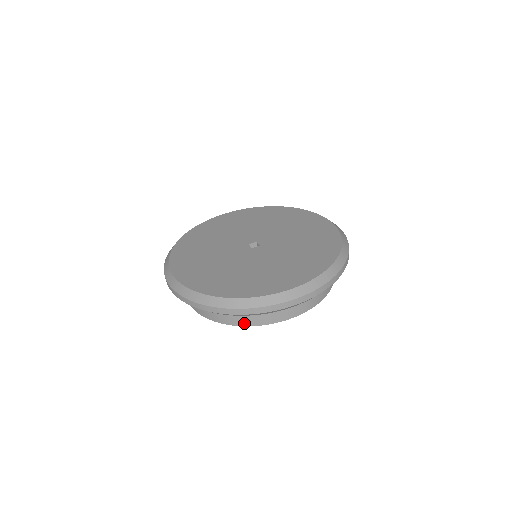
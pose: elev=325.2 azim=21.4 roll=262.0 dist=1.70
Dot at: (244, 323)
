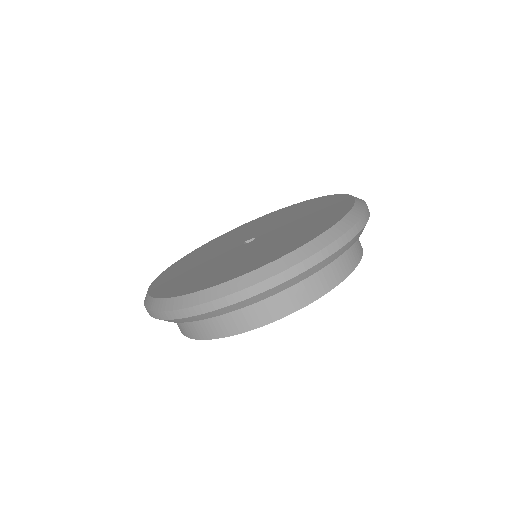
Dot at: (194, 335)
